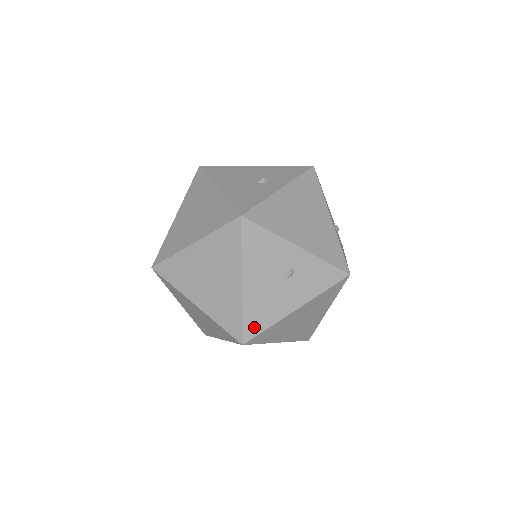
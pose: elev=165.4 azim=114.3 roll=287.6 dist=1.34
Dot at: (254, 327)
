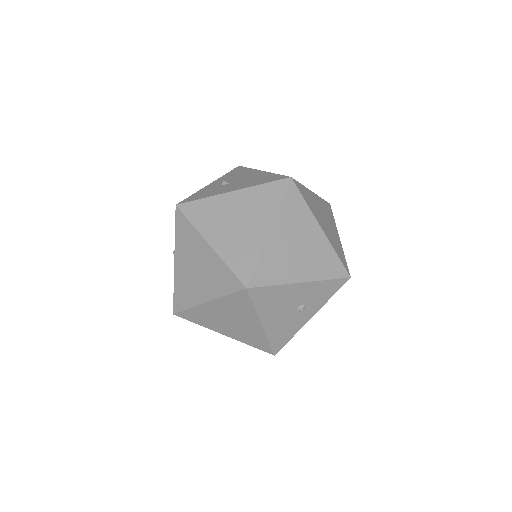
Dot at: occluded
